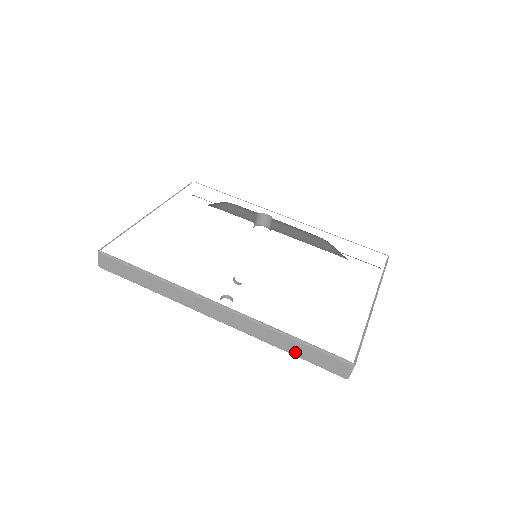
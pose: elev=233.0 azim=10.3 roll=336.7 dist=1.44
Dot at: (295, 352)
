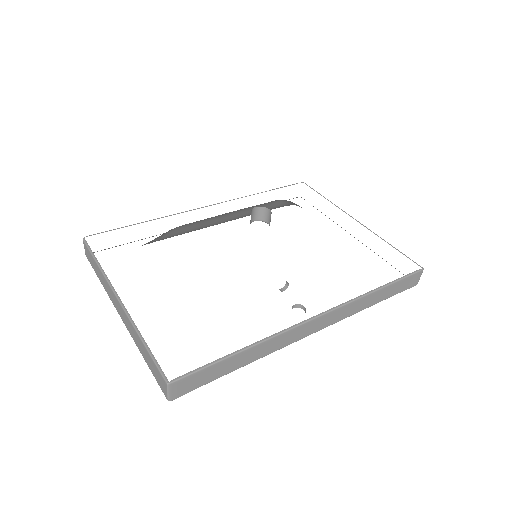
Dot at: (383, 298)
